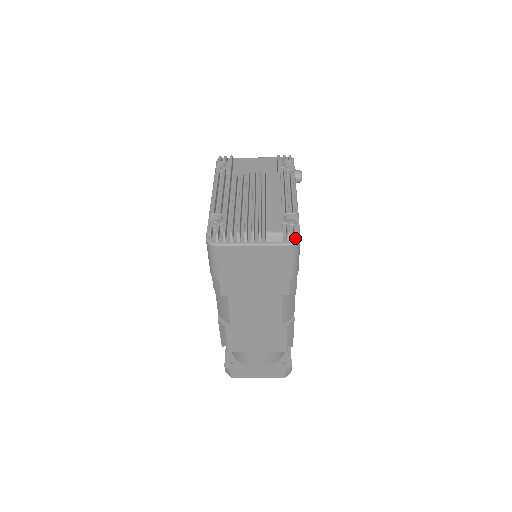
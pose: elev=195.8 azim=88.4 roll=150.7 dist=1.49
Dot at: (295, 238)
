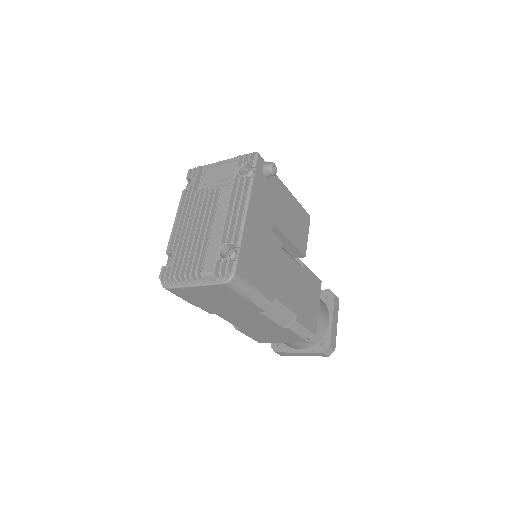
Dot at: (228, 276)
